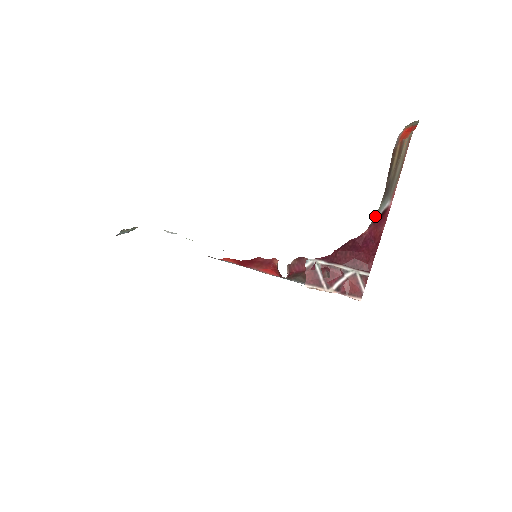
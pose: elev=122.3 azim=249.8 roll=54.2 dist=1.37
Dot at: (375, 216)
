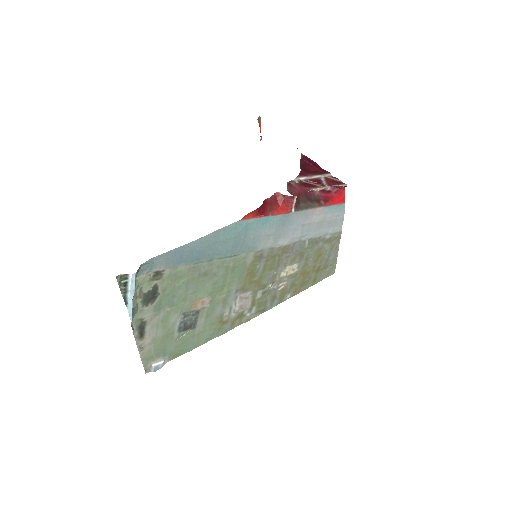
Dot at: occluded
